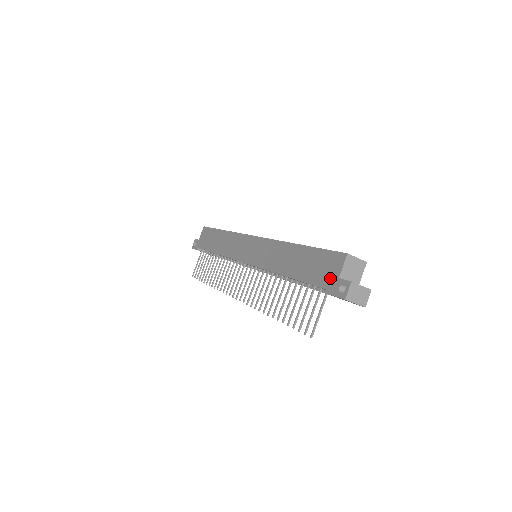
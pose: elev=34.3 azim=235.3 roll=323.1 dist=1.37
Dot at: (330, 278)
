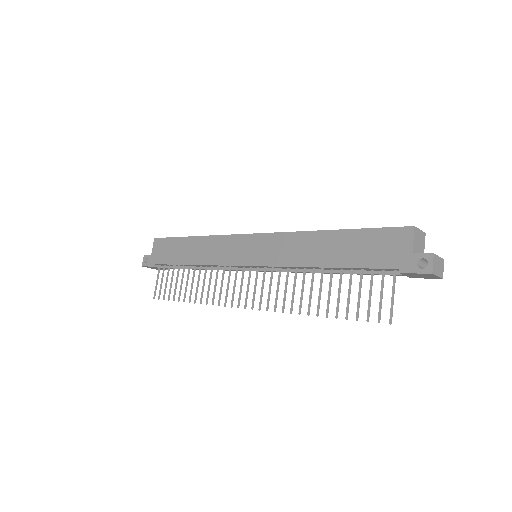
Dot at: (399, 256)
